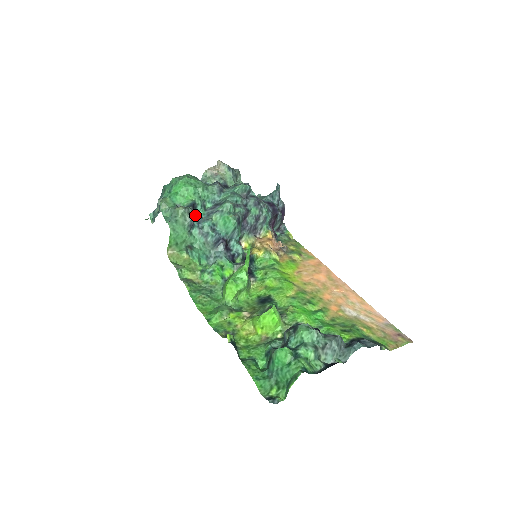
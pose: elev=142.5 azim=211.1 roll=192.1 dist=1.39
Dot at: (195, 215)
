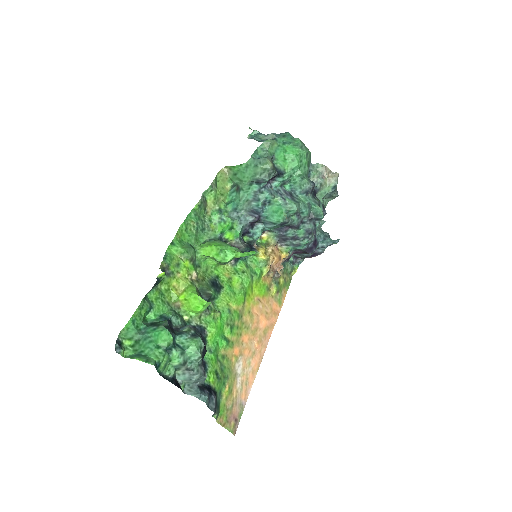
Dot at: (272, 179)
